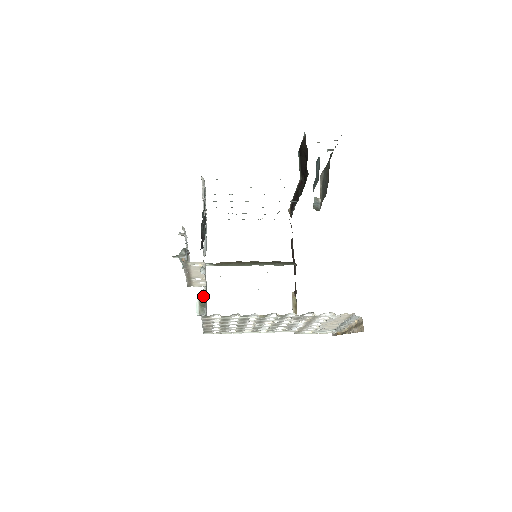
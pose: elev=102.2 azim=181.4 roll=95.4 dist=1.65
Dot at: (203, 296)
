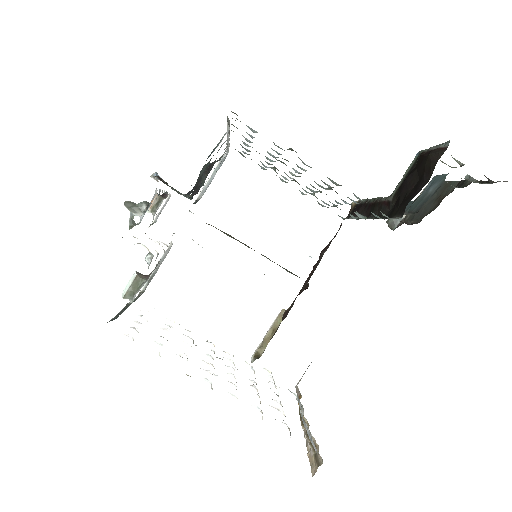
Dot at: occluded
